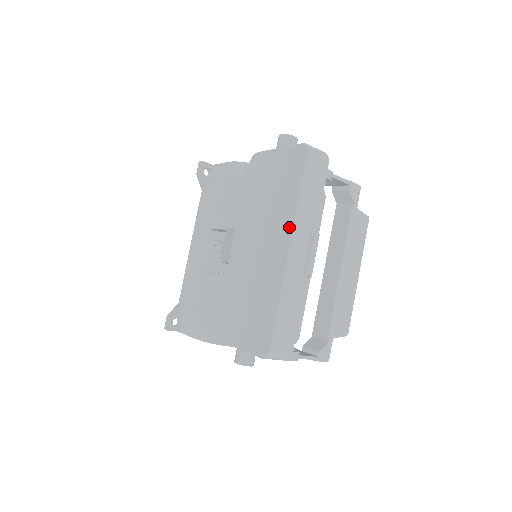
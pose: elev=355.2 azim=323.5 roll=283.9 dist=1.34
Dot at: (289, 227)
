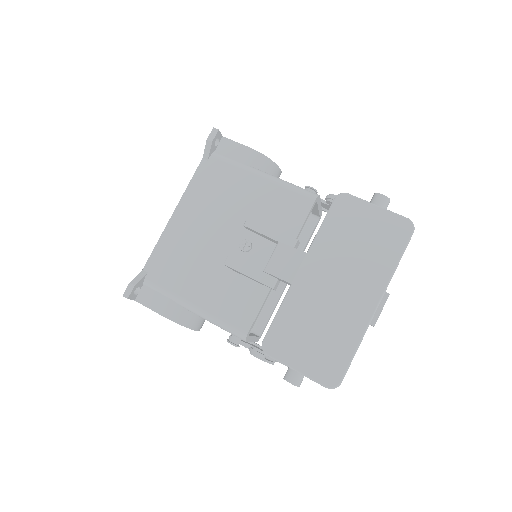
Dot at: (381, 286)
